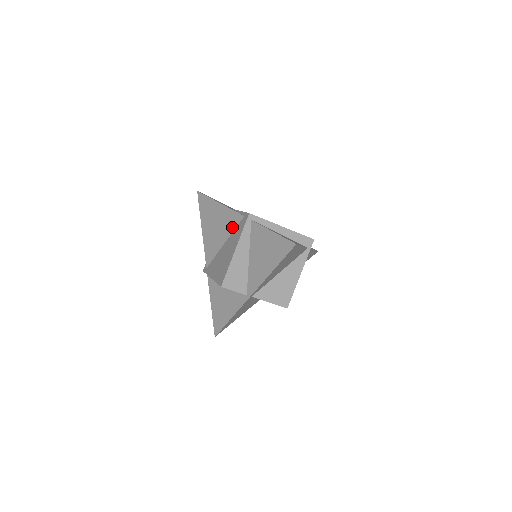
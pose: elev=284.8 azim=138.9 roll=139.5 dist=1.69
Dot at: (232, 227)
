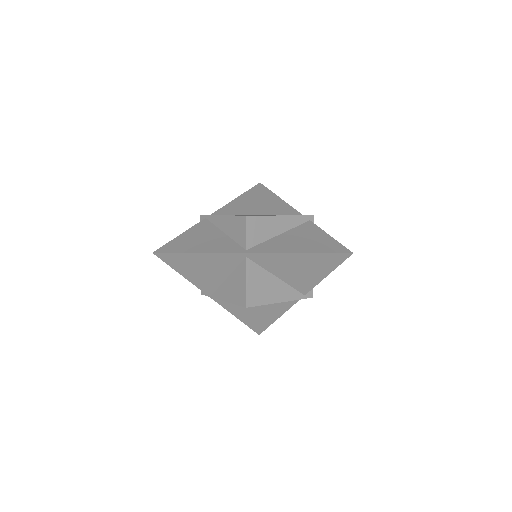
Dot at: (280, 213)
